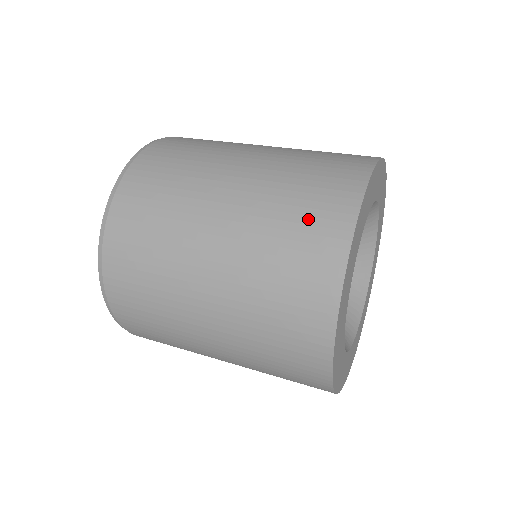
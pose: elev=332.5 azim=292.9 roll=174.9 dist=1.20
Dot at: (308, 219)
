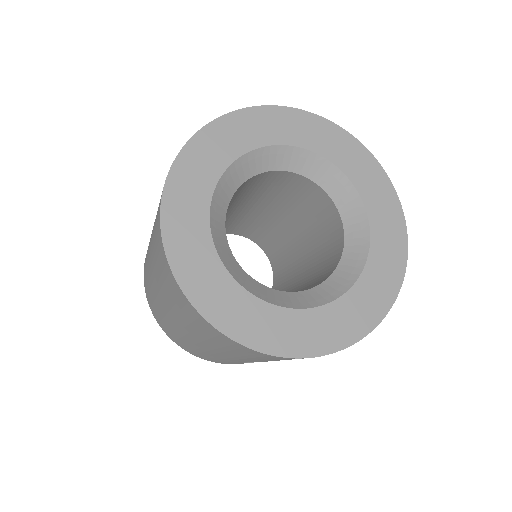
Dot at: occluded
